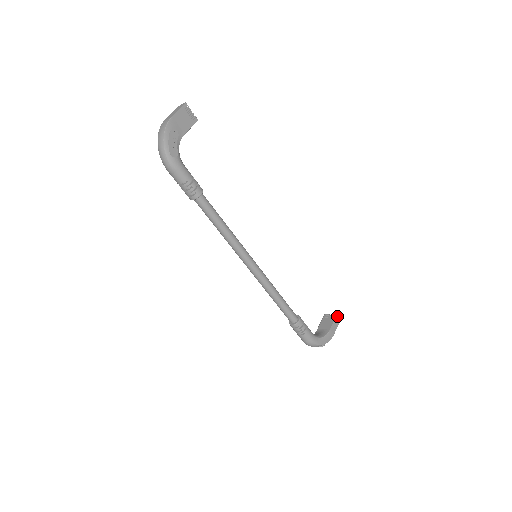
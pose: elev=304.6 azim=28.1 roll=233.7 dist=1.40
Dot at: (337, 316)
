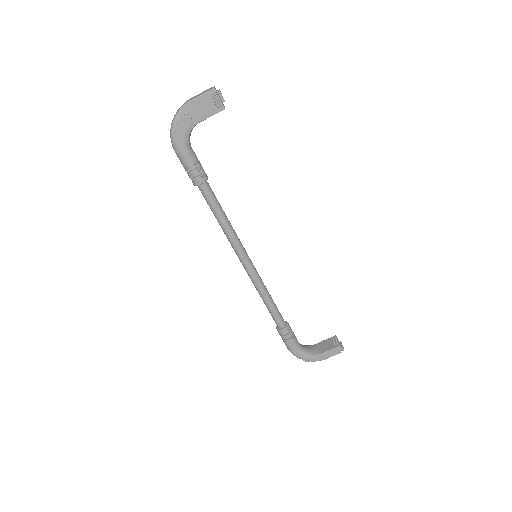
Dot at: (340, 346)
